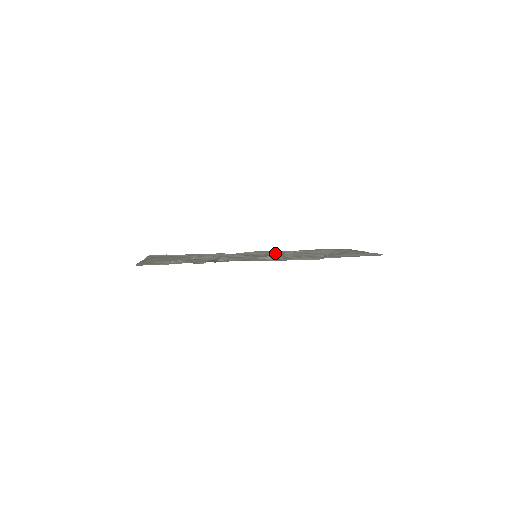
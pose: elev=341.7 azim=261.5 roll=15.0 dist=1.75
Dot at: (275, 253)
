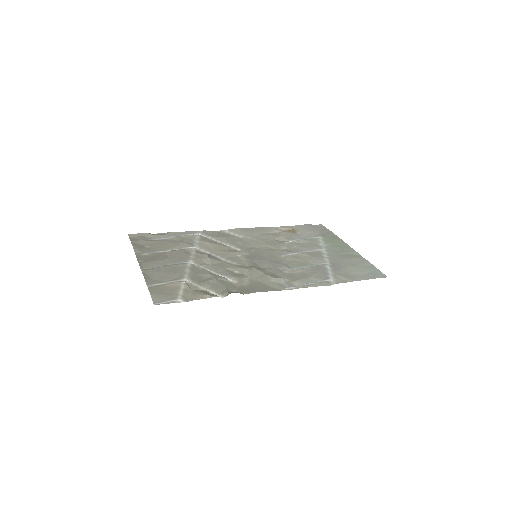
Dot at: (266, 240)
